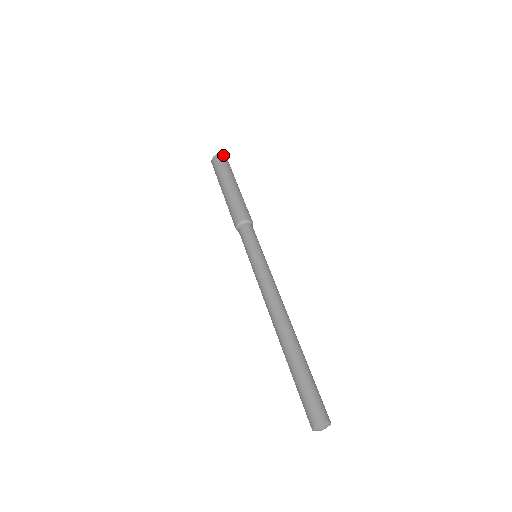
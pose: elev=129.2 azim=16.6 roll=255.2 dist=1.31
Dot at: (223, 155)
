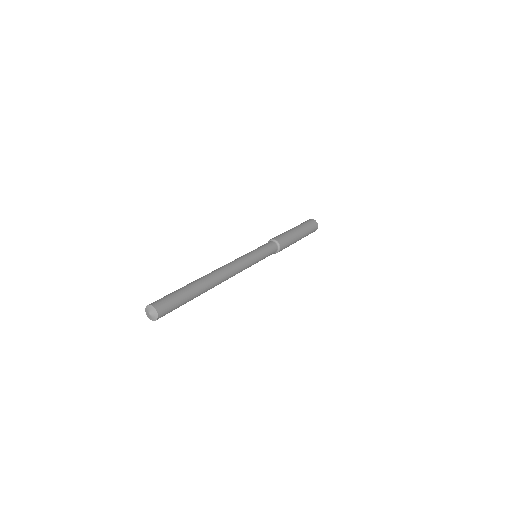
Dot at: (313, 220)
